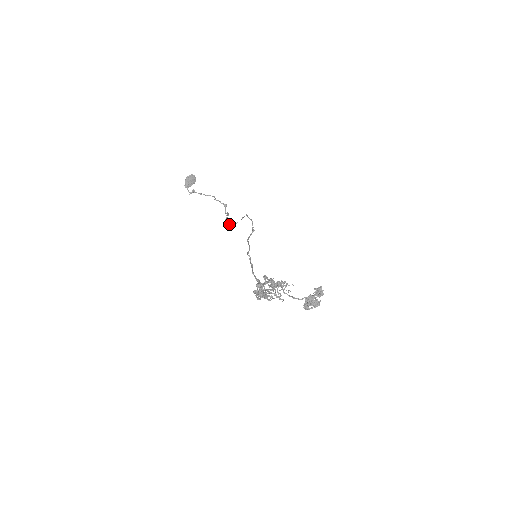
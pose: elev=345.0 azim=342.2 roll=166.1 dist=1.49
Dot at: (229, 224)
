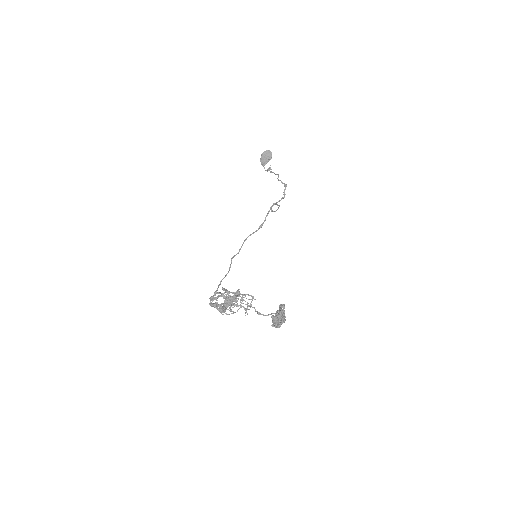
Dot at: occluded
